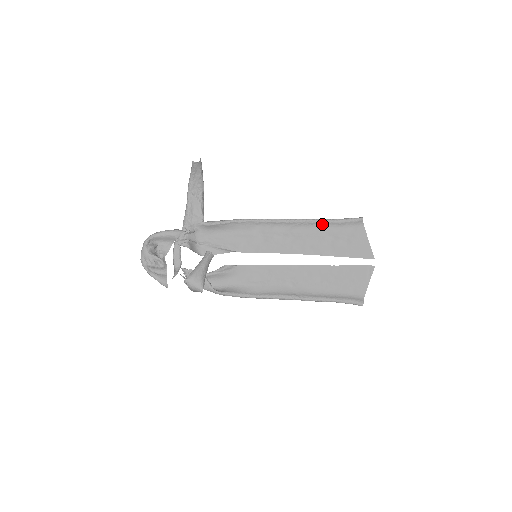
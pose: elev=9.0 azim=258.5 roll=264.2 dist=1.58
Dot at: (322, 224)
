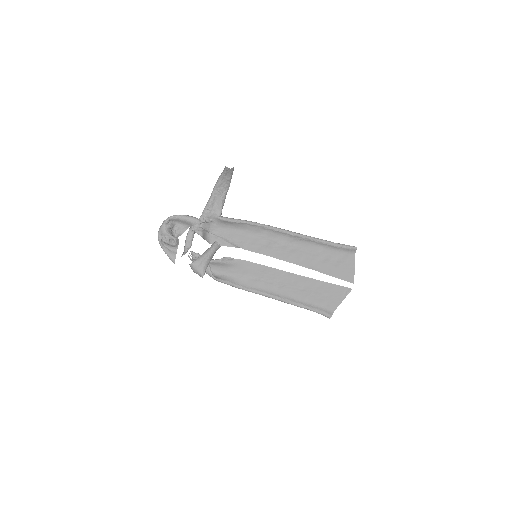
Dot at: (320, 244)
